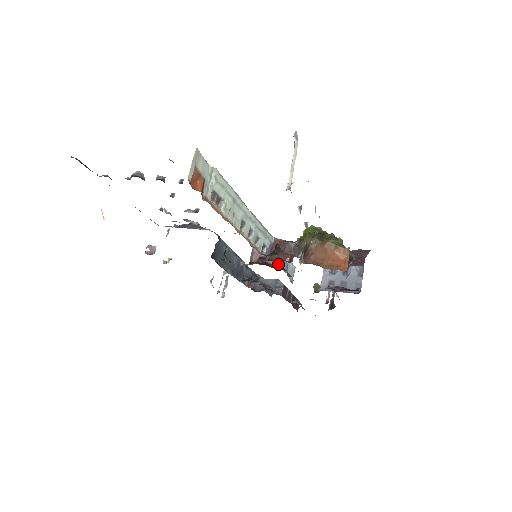
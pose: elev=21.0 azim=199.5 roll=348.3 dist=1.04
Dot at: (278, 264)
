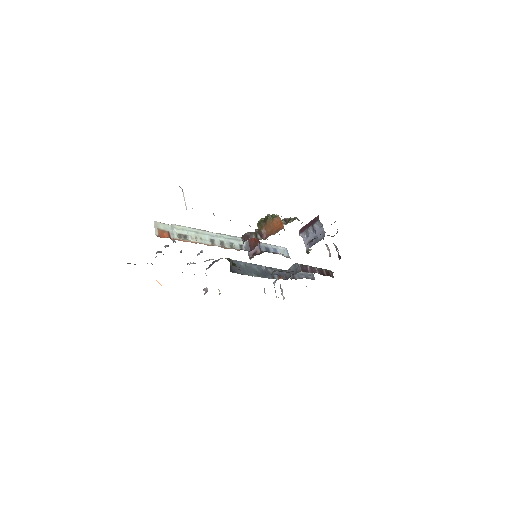
Dot at: (263, 251)
